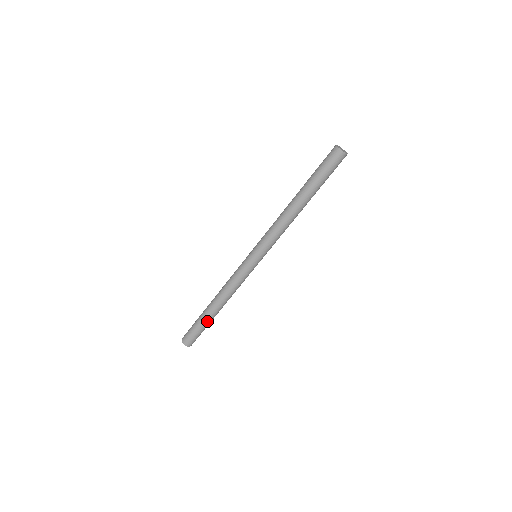
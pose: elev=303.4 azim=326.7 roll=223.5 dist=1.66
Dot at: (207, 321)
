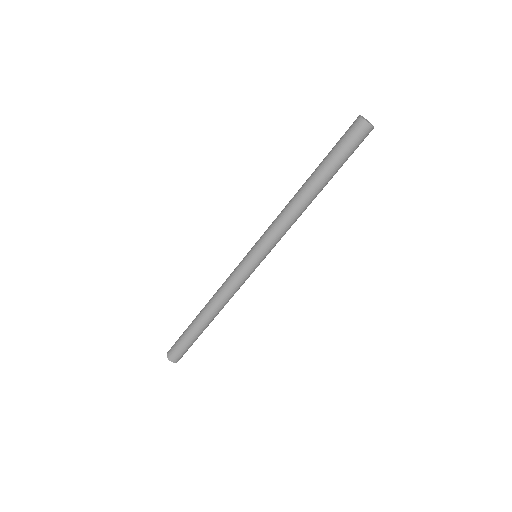
Dot at: (192, 330)
